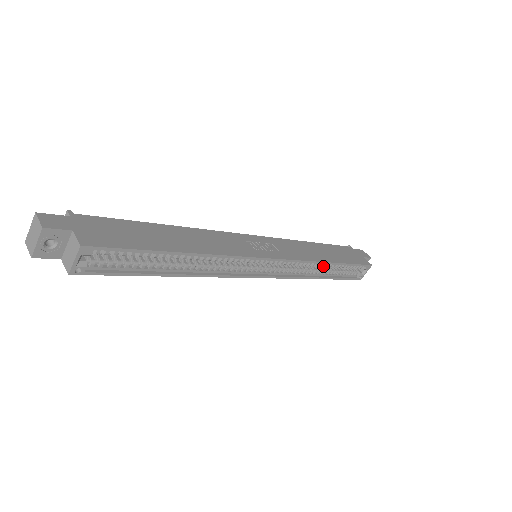
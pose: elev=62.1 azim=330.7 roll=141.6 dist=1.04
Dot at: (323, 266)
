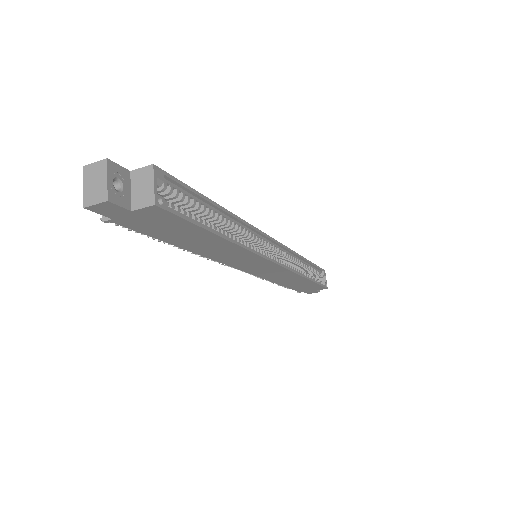
Dot at: (301, 265)
